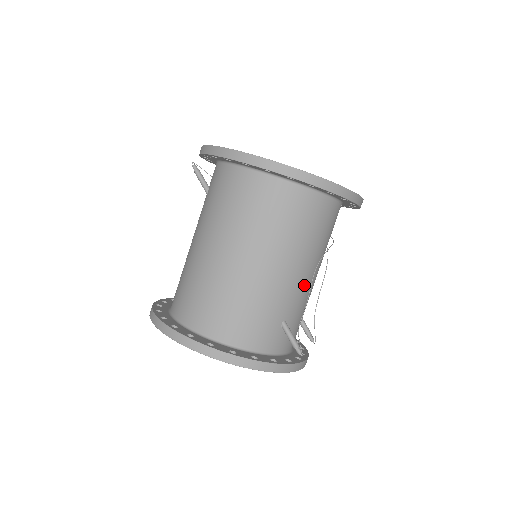
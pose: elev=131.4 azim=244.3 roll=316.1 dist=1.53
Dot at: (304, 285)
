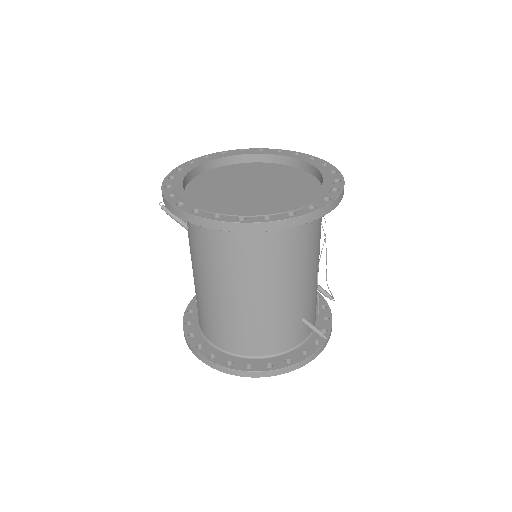
Dot at: (311, 283)
